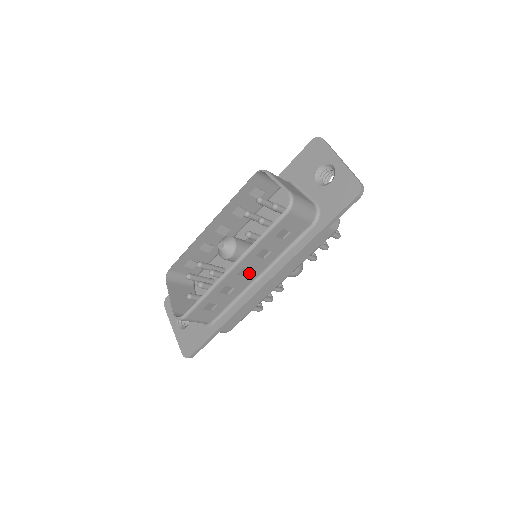
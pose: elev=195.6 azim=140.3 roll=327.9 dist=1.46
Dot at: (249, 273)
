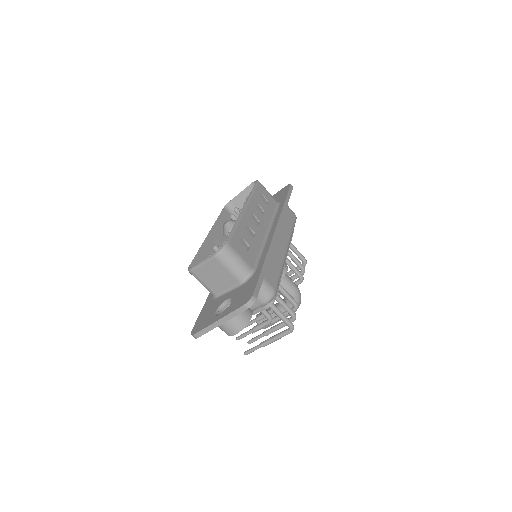
Dot at: (259, 224)
